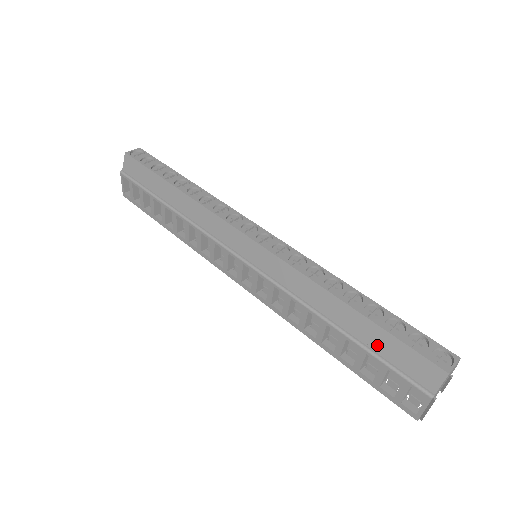
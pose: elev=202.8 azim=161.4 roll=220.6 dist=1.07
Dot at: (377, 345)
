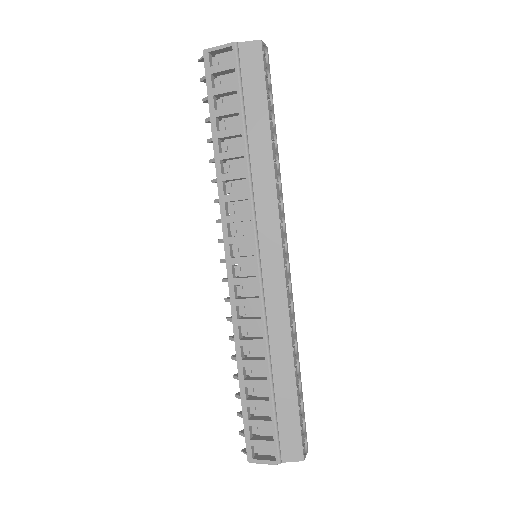
Dot at: (283, 409)
